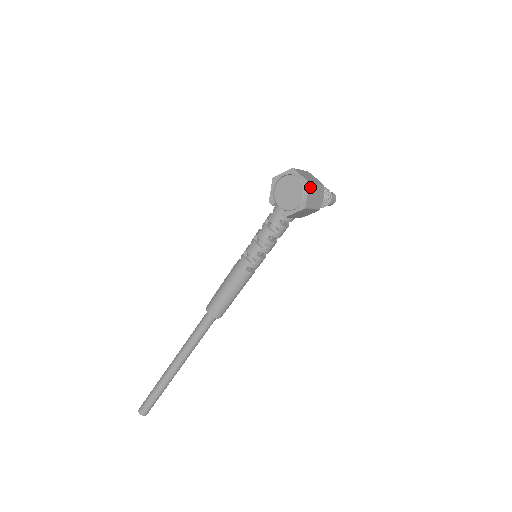
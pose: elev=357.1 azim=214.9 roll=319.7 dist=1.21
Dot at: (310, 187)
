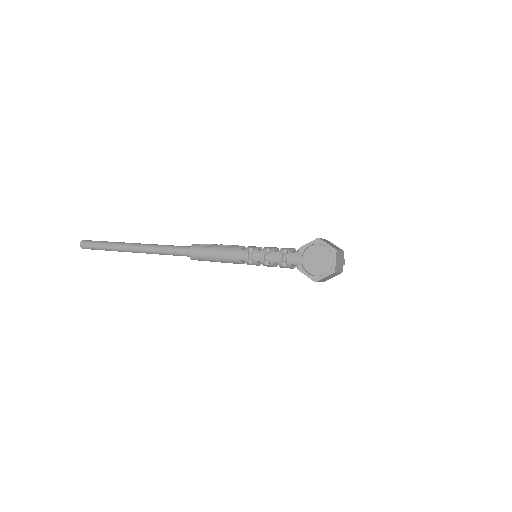
Dot at: (333, 274)
